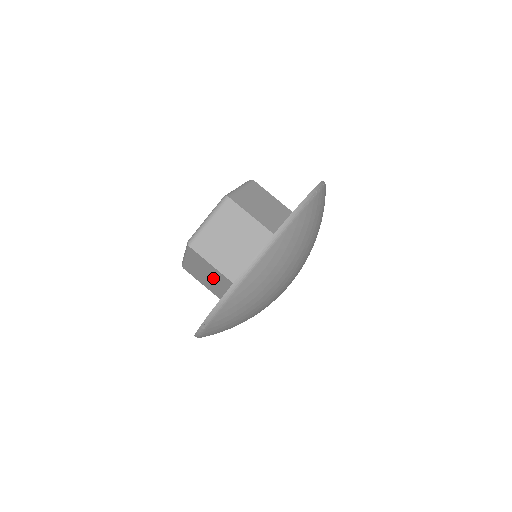
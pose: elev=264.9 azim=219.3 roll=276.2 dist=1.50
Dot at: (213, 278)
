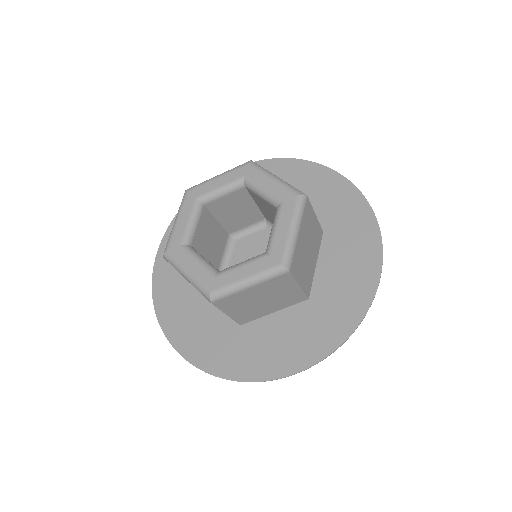
Dot at: occluded
